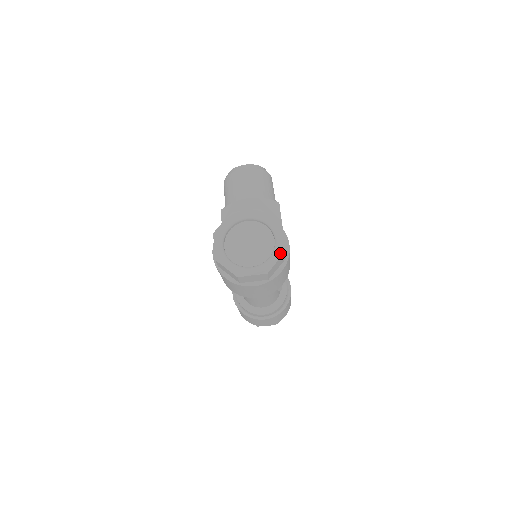
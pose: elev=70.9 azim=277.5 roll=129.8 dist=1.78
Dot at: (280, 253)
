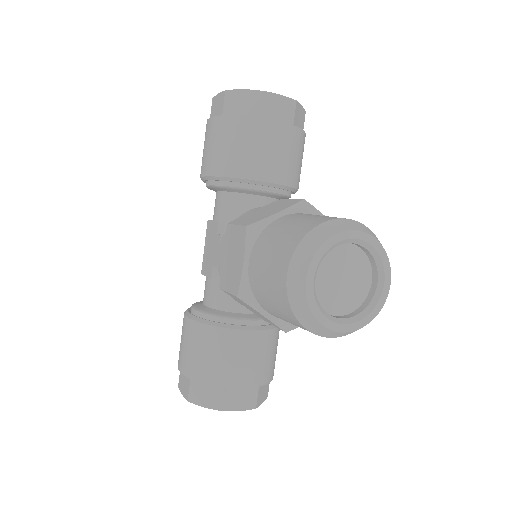
Dot at: occluded
